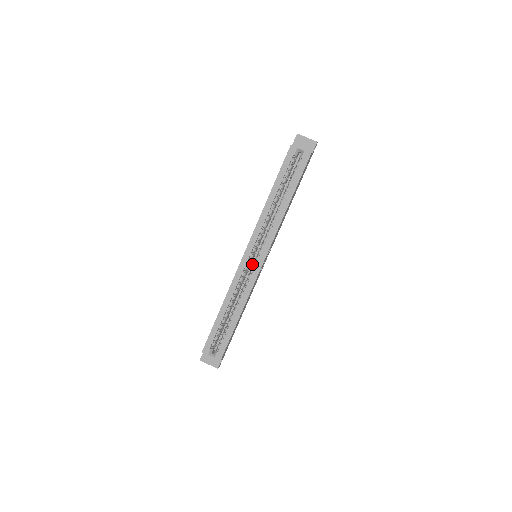
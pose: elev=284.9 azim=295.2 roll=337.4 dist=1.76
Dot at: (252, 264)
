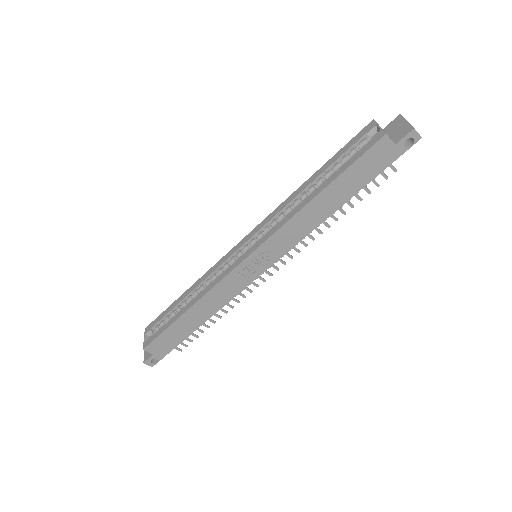
Dot at: occluded
